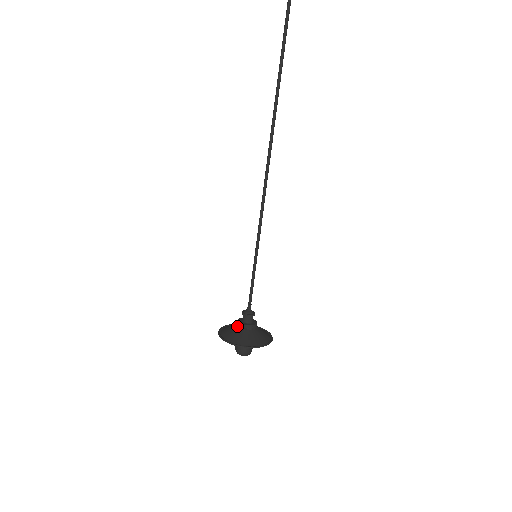
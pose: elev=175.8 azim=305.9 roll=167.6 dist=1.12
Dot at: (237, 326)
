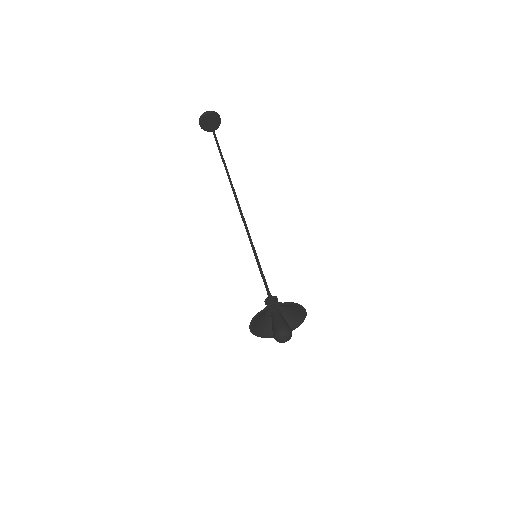
Dot at: occluded
